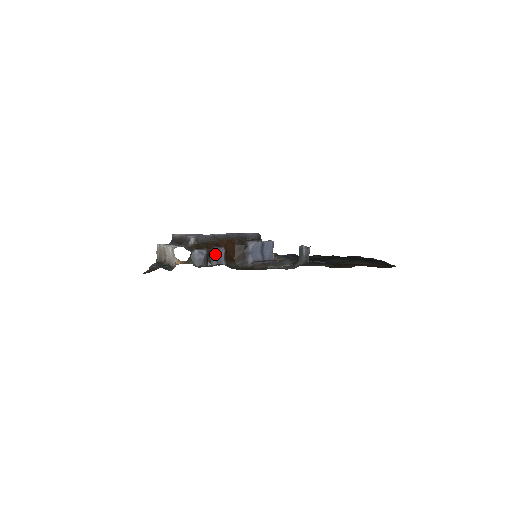
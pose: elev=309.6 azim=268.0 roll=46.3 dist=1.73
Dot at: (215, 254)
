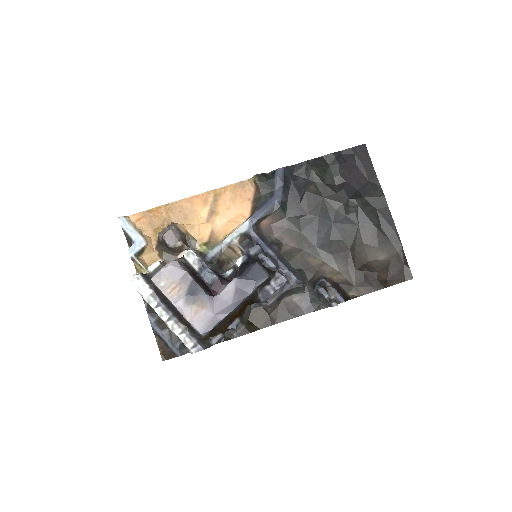
Dot at: occluded
